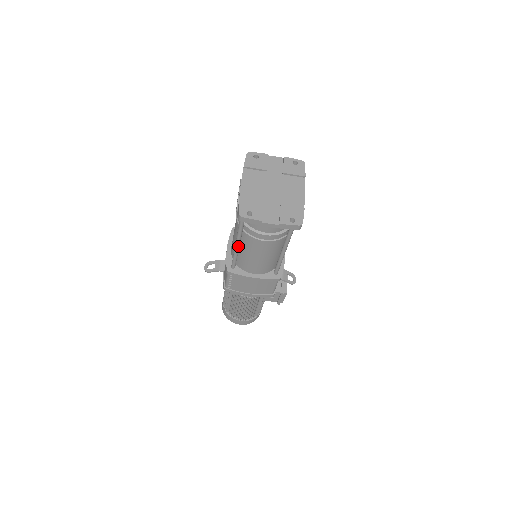
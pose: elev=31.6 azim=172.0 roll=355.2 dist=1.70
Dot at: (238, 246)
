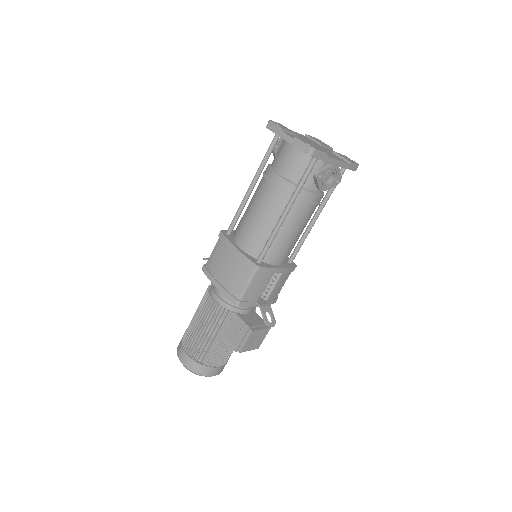
Dot at: (248, 193)
